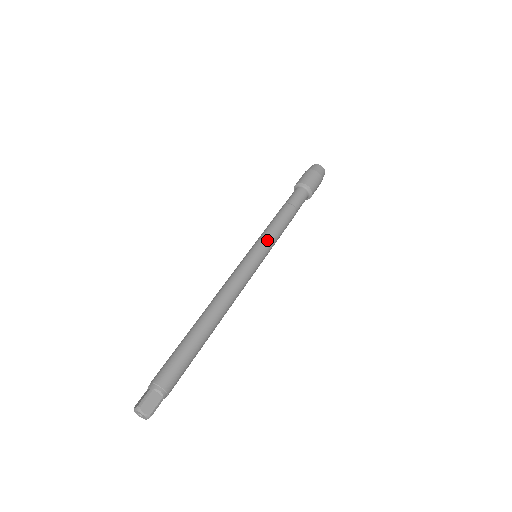
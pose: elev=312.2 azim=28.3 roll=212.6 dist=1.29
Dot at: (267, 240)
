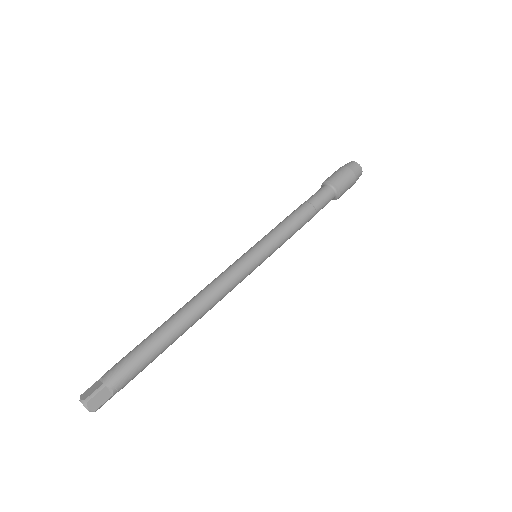
Dot at: (274, 244)
